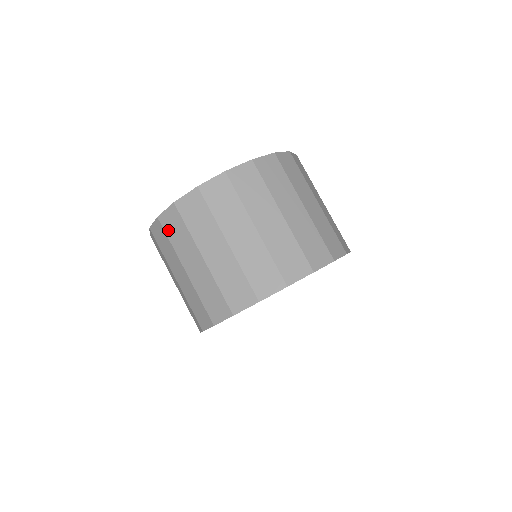
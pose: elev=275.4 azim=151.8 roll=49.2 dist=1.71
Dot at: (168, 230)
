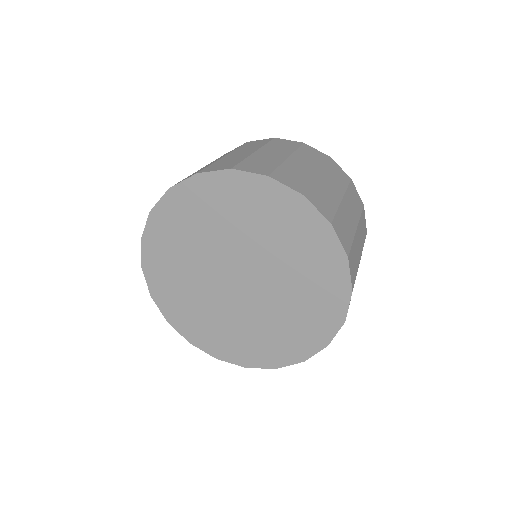
Dot at: occluded
